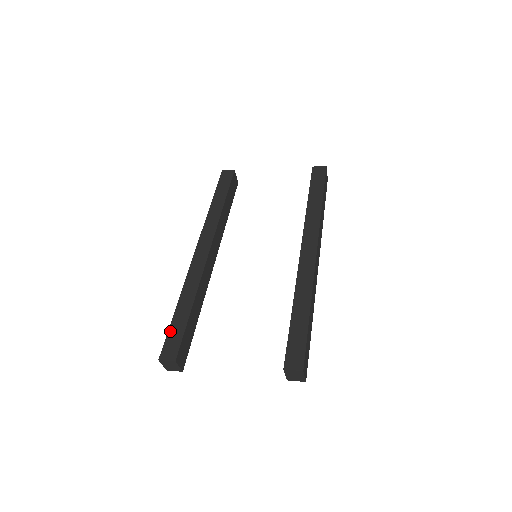
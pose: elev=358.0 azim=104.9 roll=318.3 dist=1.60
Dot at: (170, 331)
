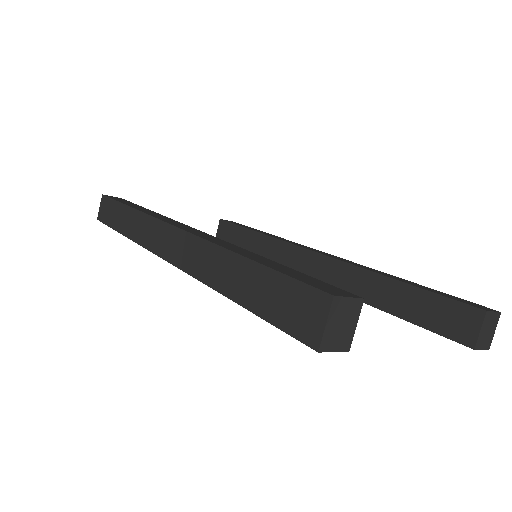
Dot at: (285, 272)
